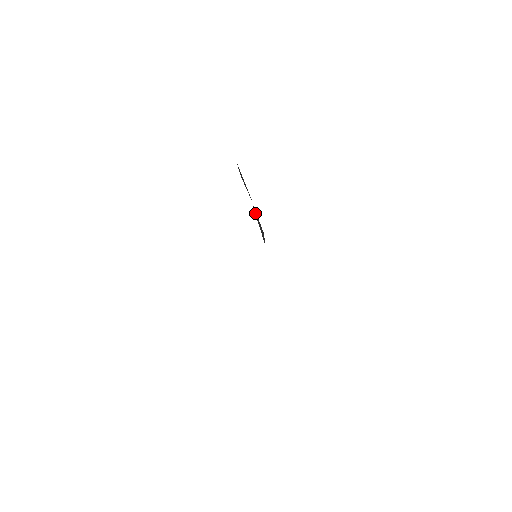
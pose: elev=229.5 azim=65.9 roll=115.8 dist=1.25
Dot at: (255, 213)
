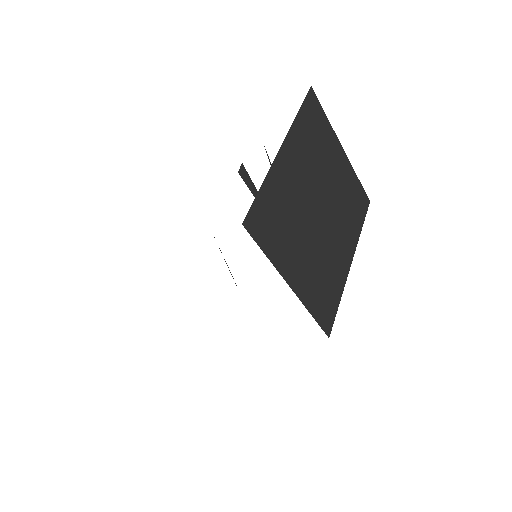
Dot at: occluded
